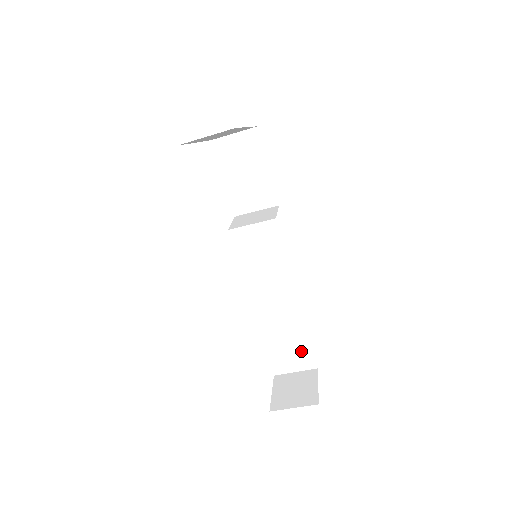
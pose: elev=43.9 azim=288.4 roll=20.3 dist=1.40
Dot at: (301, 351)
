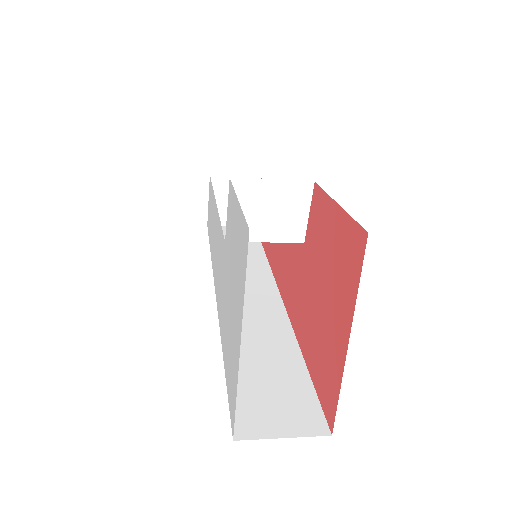
Dot at: occluded
